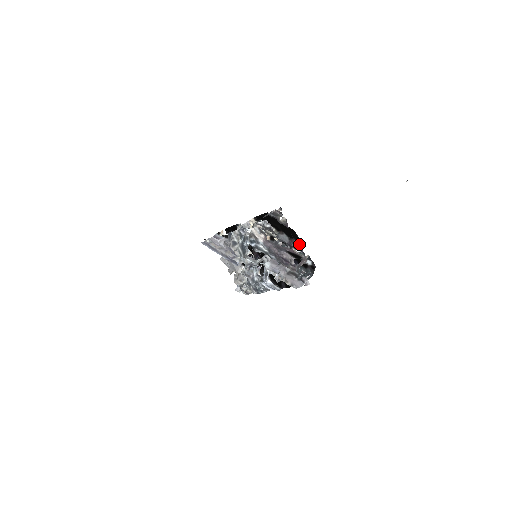
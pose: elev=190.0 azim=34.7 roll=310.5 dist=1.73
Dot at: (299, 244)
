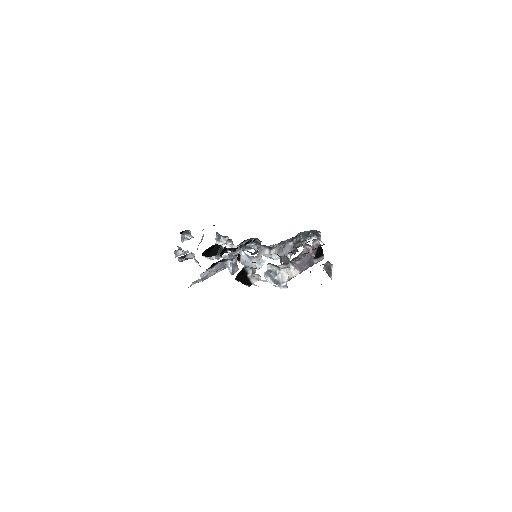
Dot at: (322, 245)
